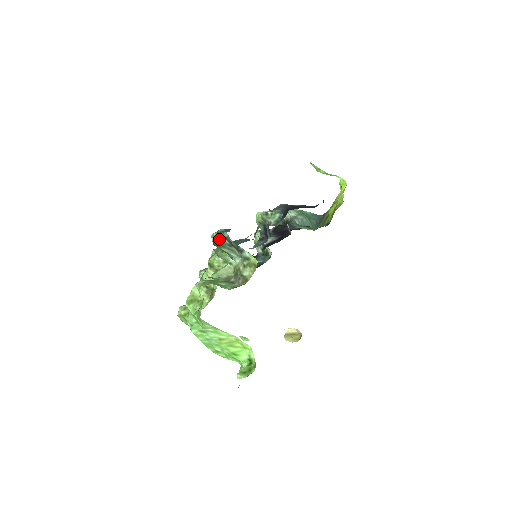
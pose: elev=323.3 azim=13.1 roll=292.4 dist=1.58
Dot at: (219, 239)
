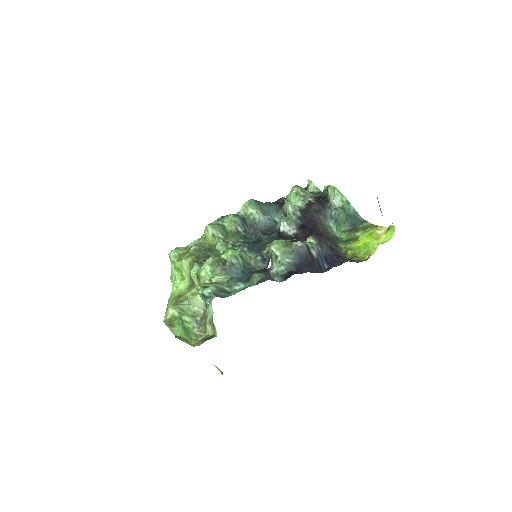
Dot at: (202, 297)
